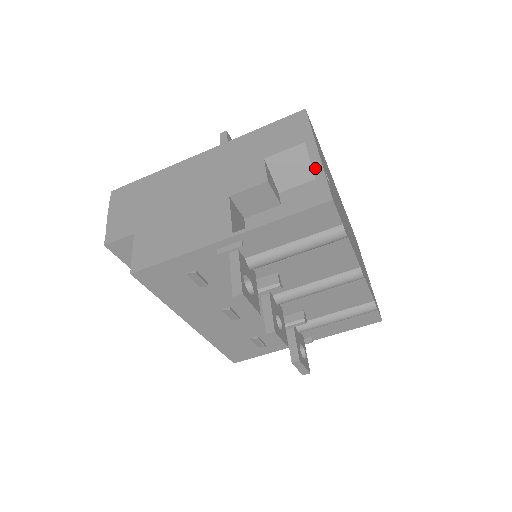
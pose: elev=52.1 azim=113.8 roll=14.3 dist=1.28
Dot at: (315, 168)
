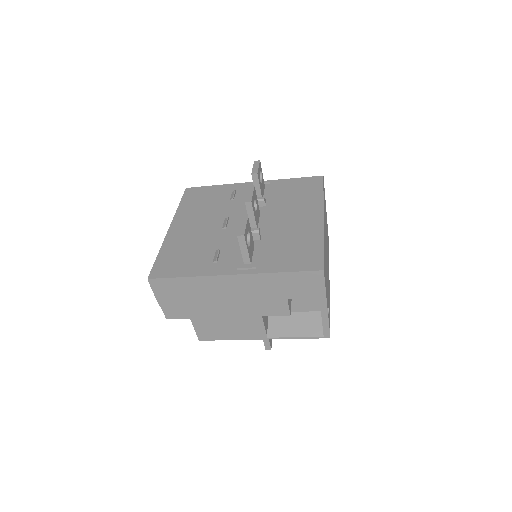
Dot at: (323, 318)
